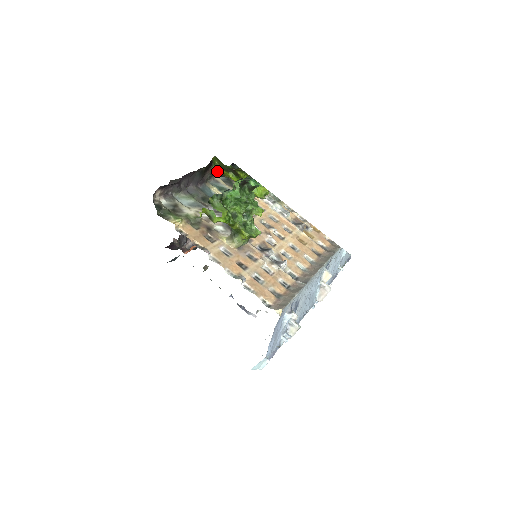
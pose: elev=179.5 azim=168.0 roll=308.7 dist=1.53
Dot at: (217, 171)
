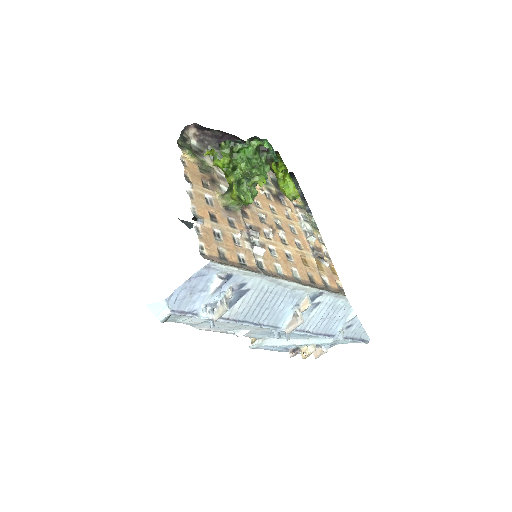
Dot at: occluded
